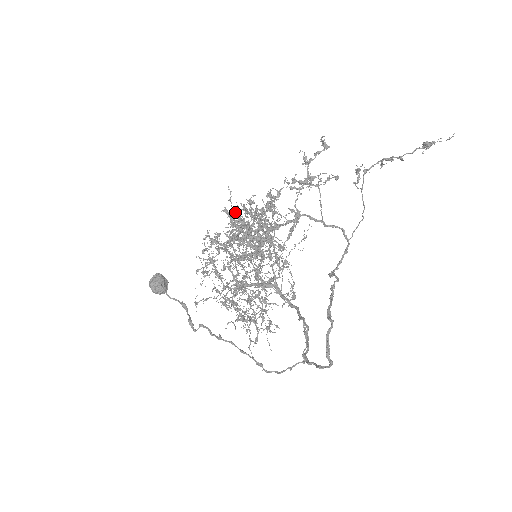
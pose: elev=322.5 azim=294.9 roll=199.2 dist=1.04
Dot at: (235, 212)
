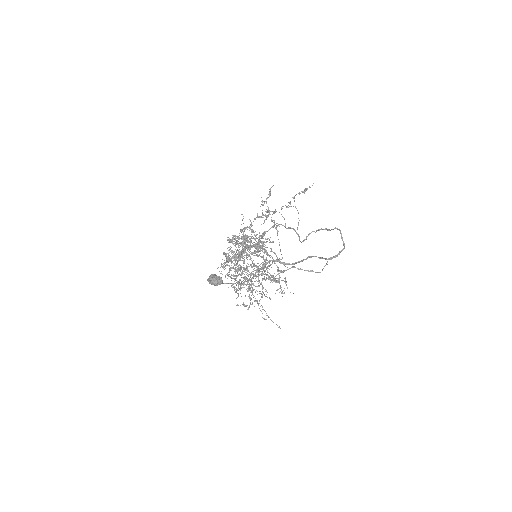
Dot at: (230, 242)
